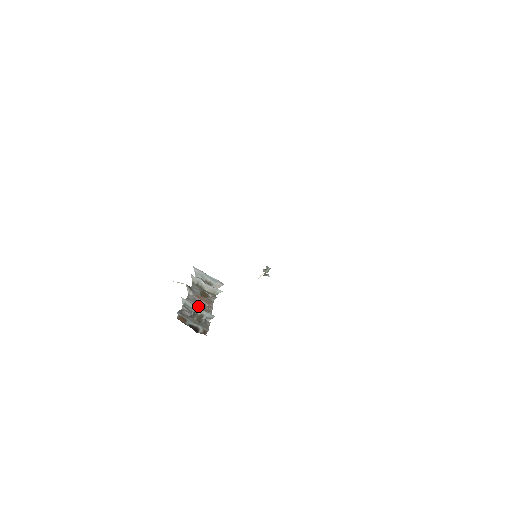
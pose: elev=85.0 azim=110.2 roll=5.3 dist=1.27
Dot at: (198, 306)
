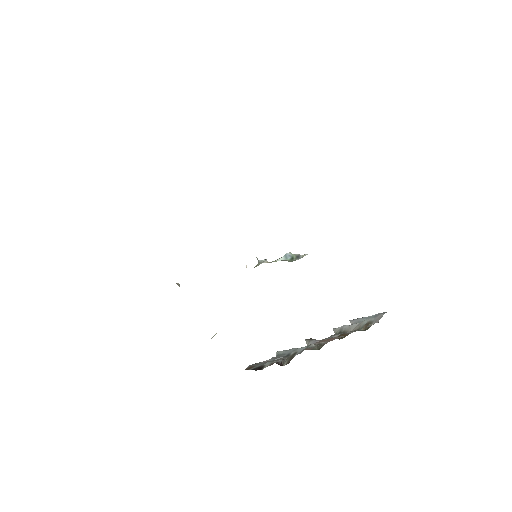
Dot at: (293, 348)
